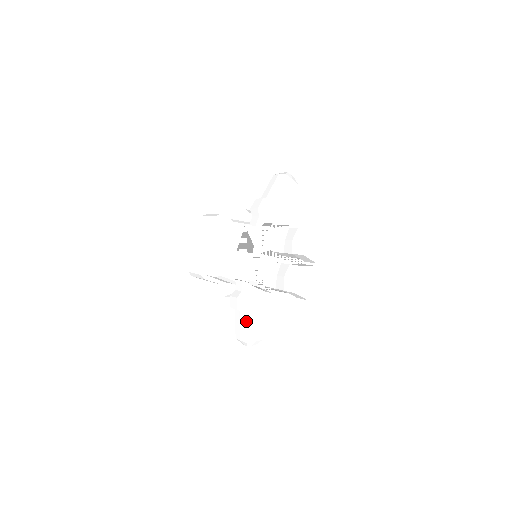
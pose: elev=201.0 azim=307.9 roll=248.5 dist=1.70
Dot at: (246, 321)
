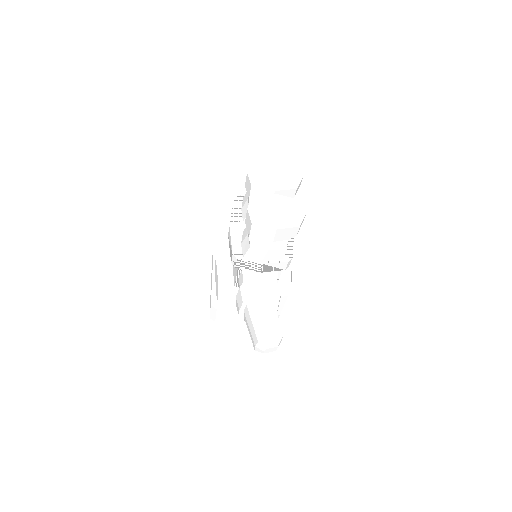
Dot at: (249, 315)
